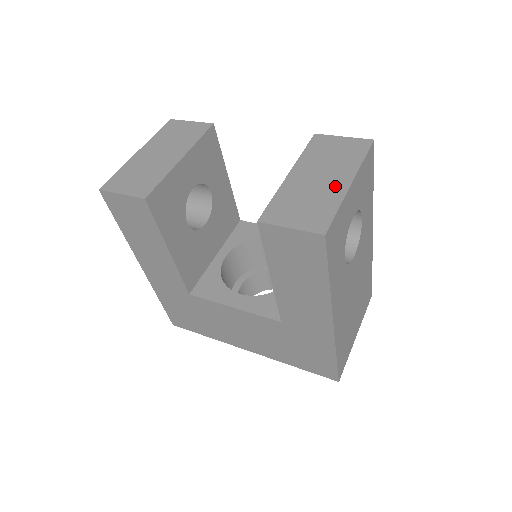
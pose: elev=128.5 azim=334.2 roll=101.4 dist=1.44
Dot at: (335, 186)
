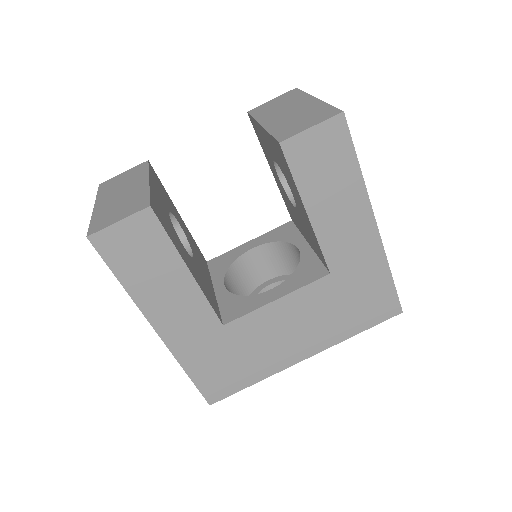
Dot at: (308, 105)
